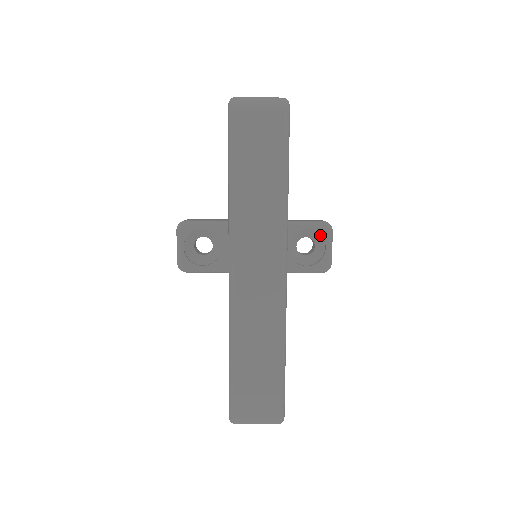
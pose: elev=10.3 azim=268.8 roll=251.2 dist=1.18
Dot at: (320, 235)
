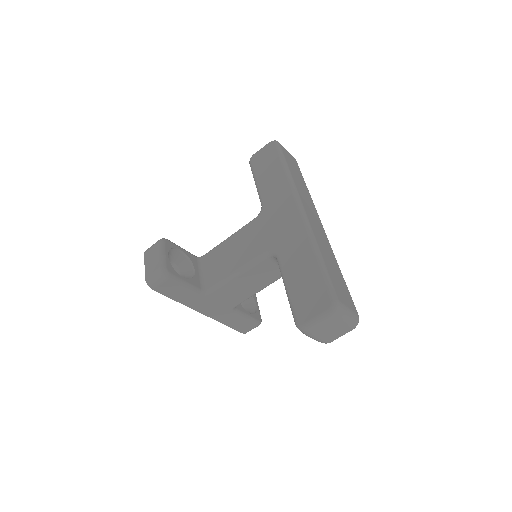
Dot at: (250, 297)
